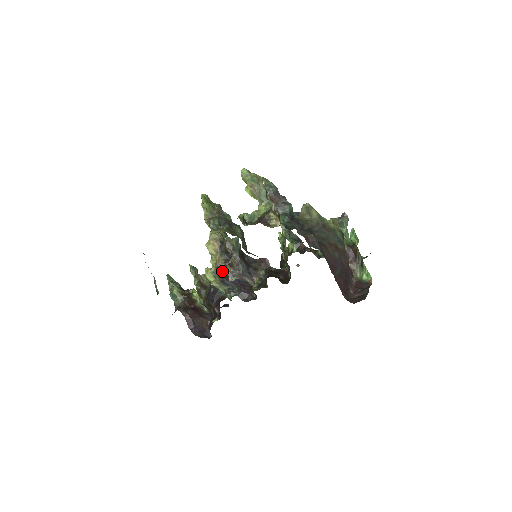
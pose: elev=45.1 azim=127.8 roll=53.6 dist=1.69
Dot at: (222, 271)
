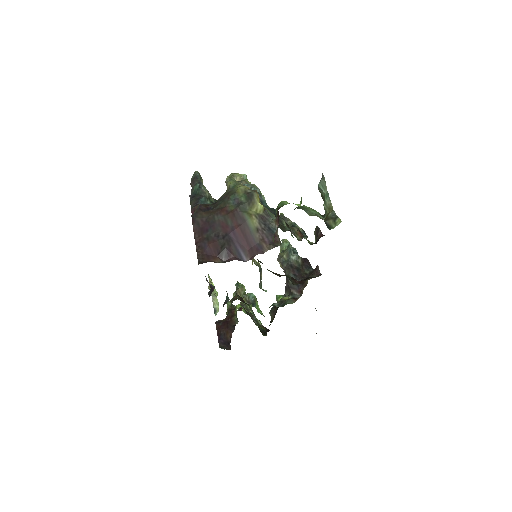
Dot at: occluded
